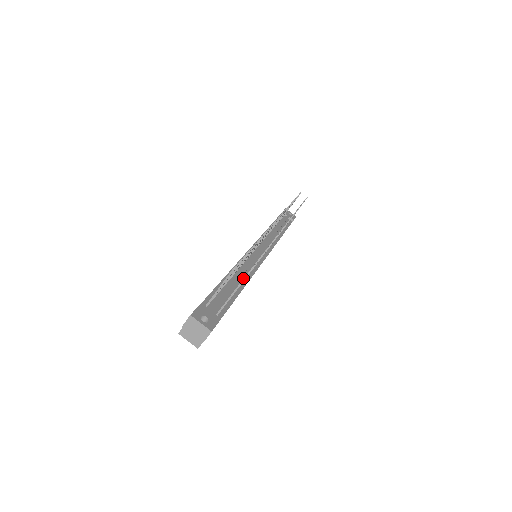
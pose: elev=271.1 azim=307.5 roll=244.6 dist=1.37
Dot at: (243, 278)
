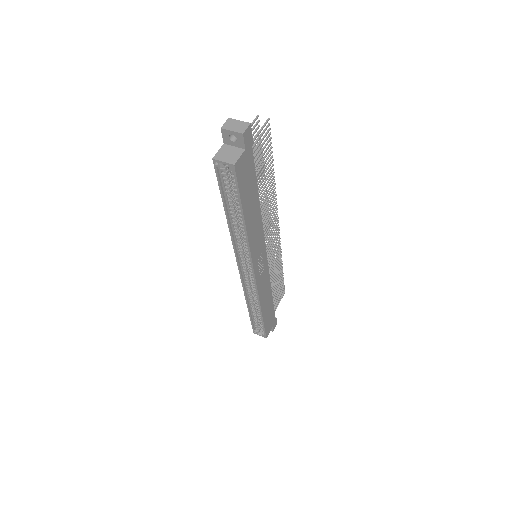
Dot at: occluded
